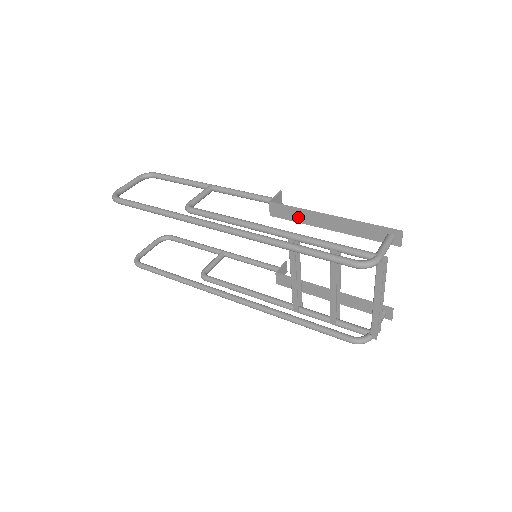
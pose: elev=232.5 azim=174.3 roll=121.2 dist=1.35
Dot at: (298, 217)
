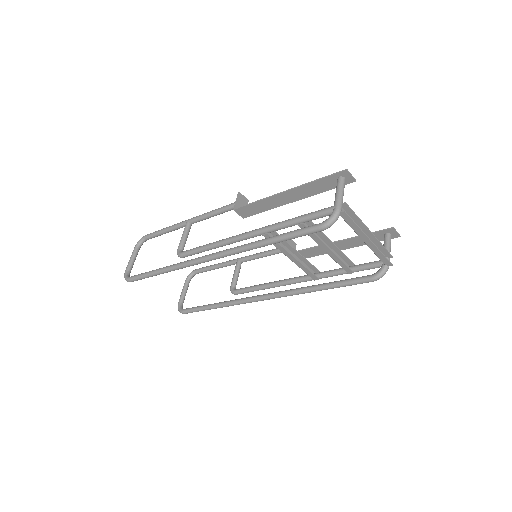
Dot at: (263, 207)
